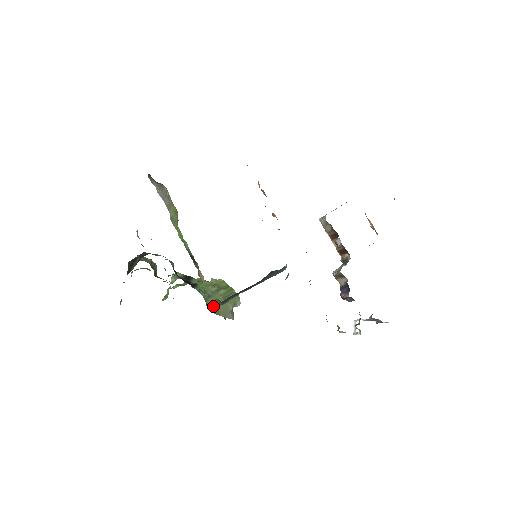
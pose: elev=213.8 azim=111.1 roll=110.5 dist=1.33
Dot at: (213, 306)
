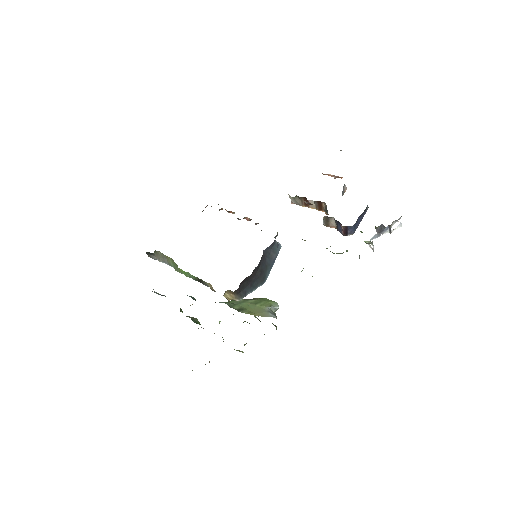
Dot at: (242, 309)
